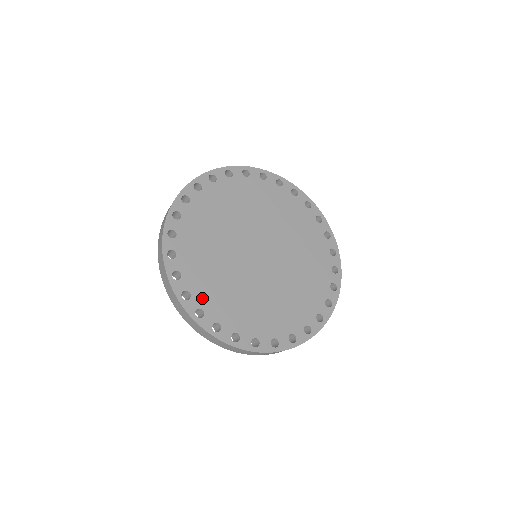
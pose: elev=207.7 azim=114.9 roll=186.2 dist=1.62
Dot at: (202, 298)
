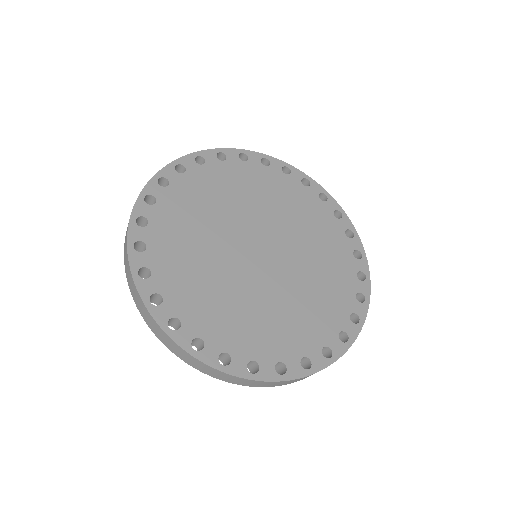
Dot at: (158, 259)
